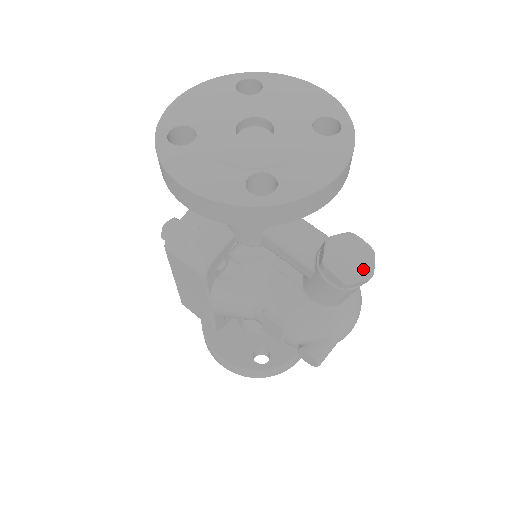
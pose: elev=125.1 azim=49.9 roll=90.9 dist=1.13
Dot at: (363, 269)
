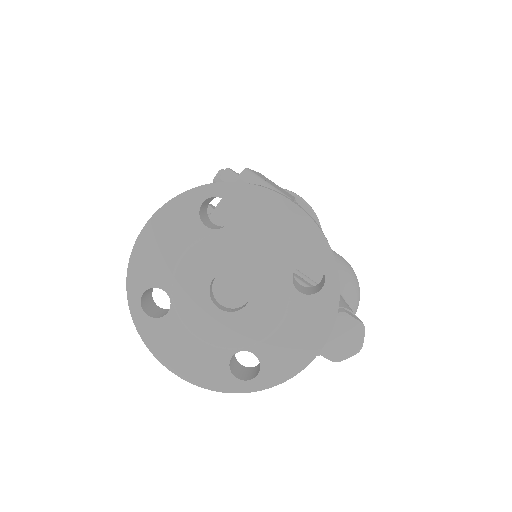
Dot at: (352, 347)
